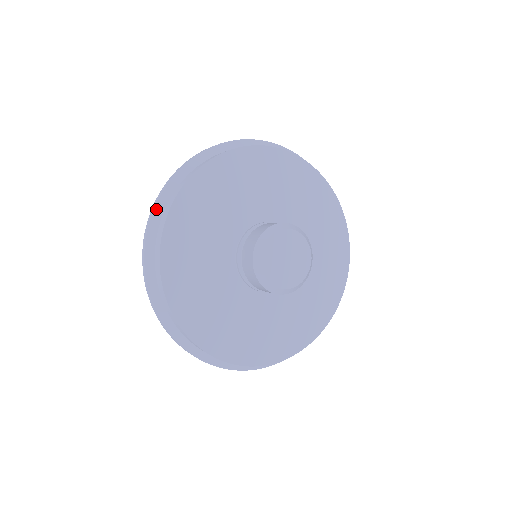
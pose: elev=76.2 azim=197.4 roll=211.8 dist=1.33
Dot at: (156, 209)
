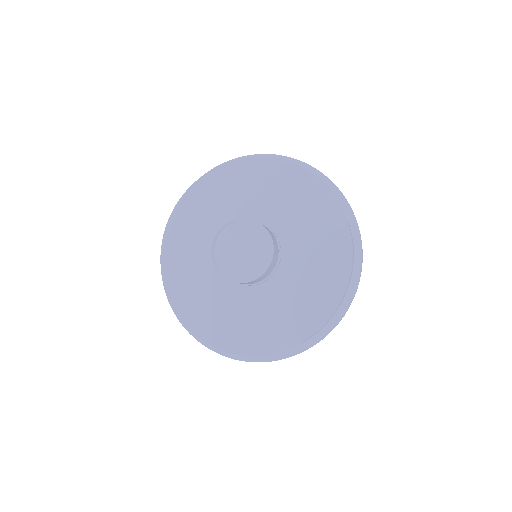
Dot at: occluded
